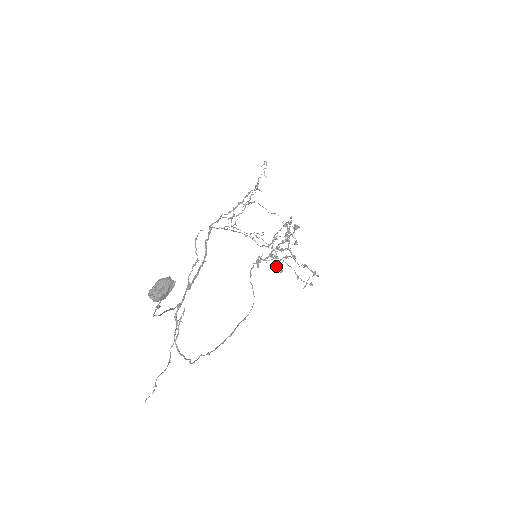
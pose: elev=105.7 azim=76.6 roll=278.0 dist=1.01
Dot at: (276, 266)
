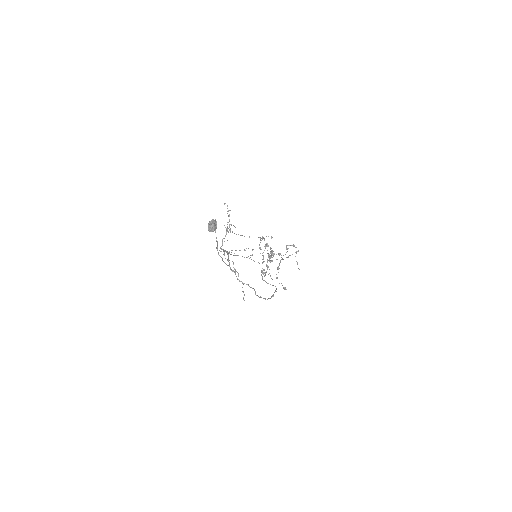
Dot at: (279, 283)
